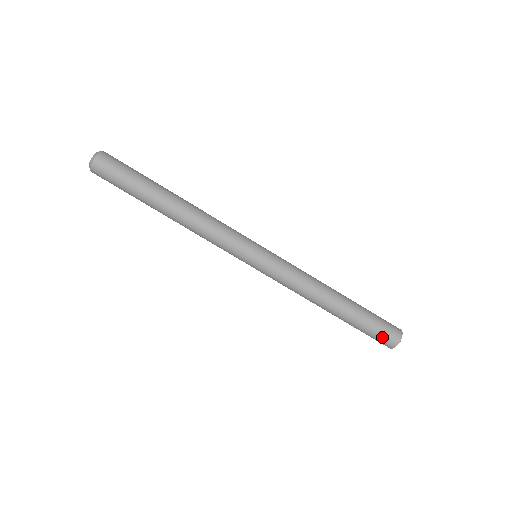
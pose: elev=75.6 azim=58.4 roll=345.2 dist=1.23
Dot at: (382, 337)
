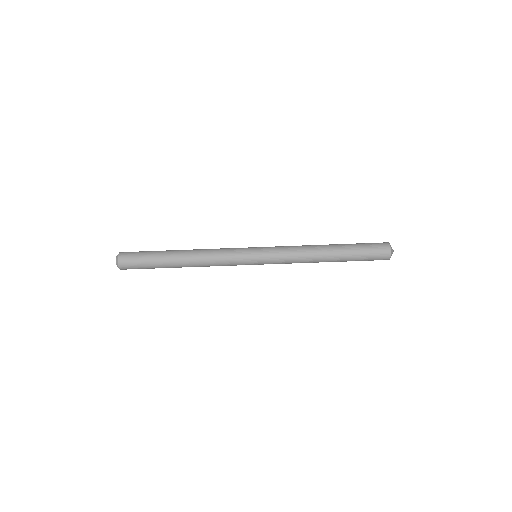
Dot at: (376, 250)
